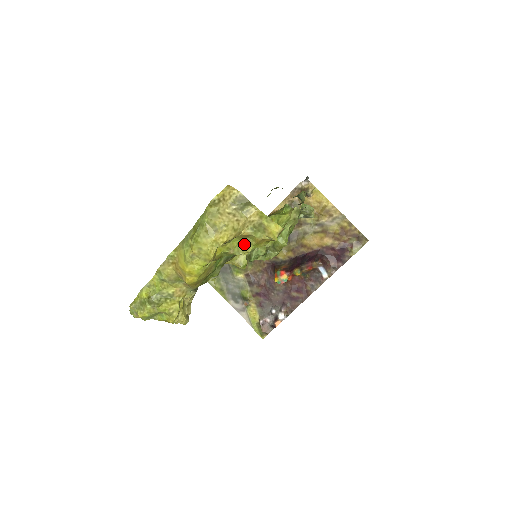
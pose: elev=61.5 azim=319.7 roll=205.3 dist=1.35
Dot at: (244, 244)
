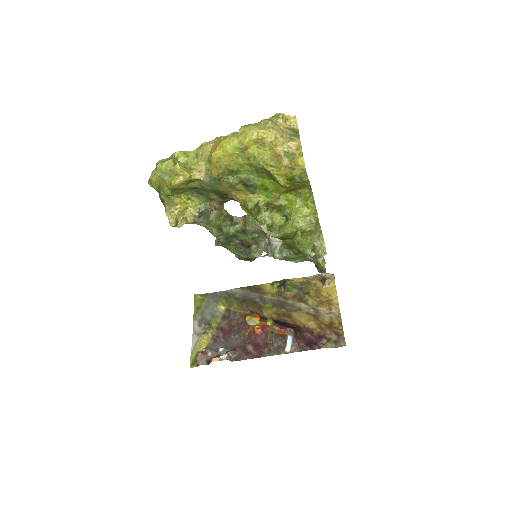
Dot at: (270, 164)
